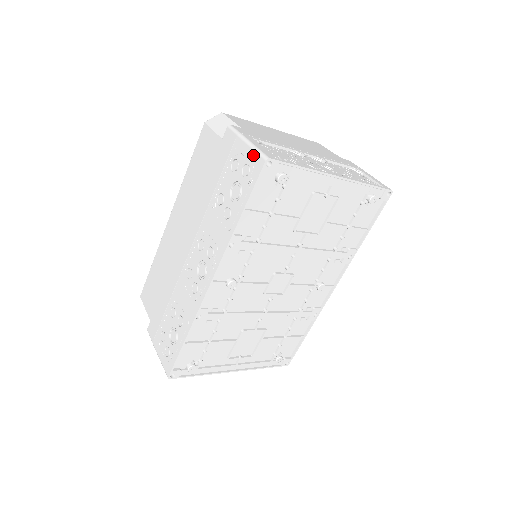
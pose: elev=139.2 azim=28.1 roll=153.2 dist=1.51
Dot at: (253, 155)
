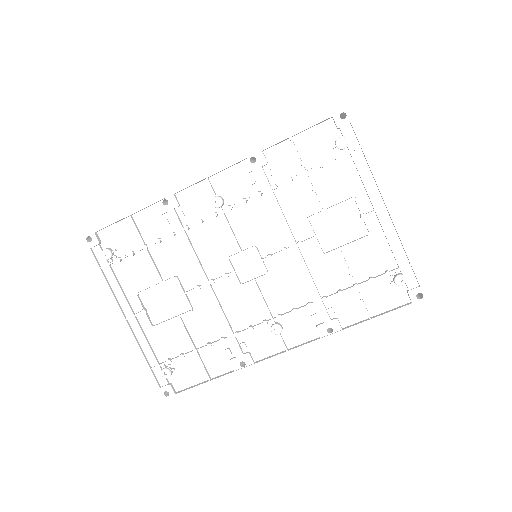
Dot at: occluded
